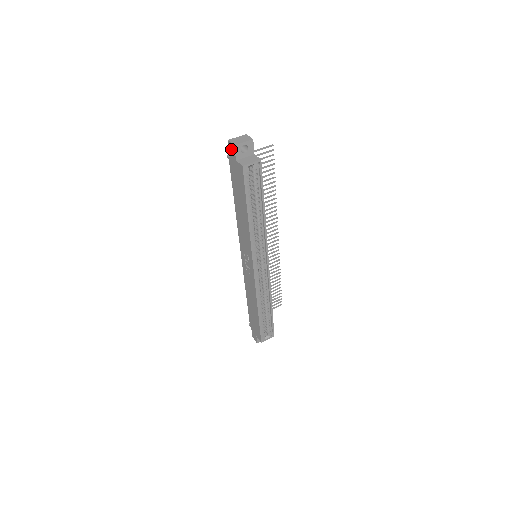
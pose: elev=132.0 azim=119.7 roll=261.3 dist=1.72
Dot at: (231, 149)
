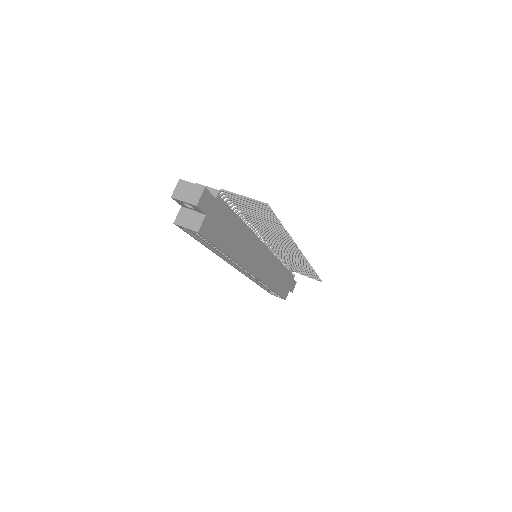
Dot at: occluded
